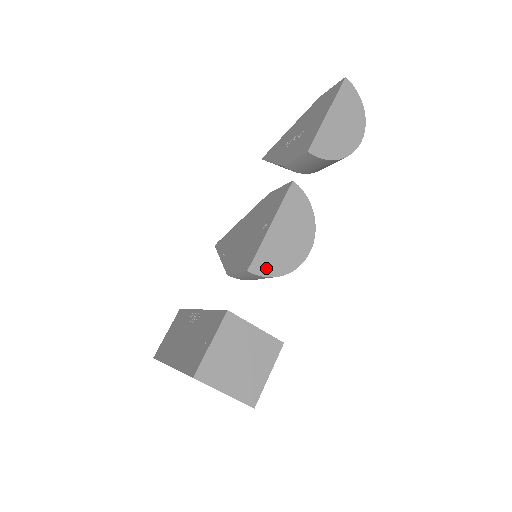
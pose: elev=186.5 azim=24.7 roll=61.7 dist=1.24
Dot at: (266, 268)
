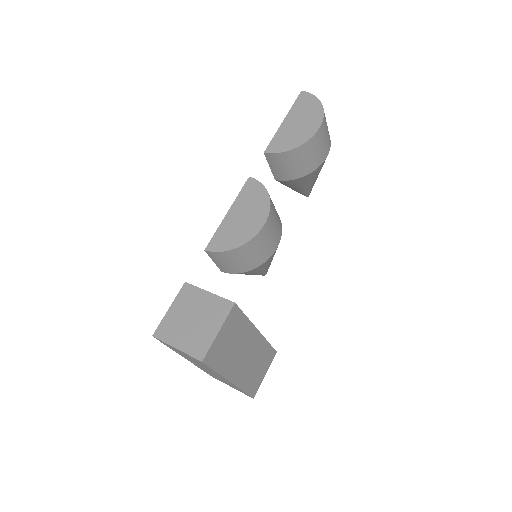
Dot at: (221, 245)
